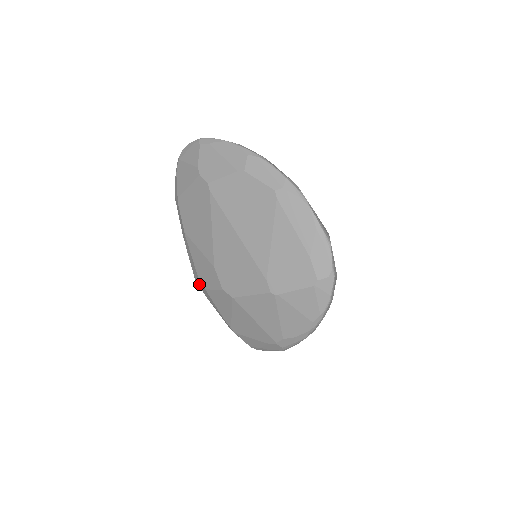
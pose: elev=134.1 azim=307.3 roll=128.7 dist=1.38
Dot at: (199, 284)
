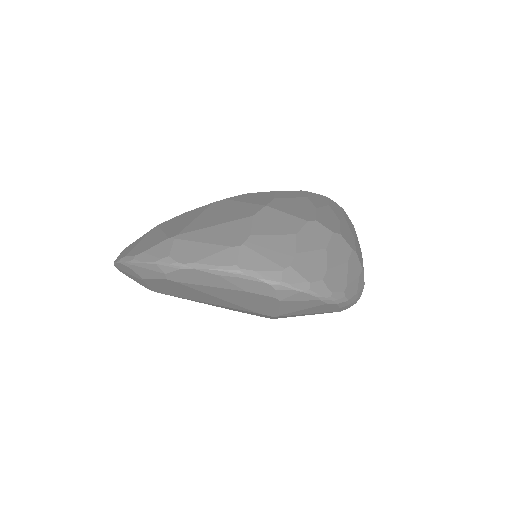
Dot at: occluded
